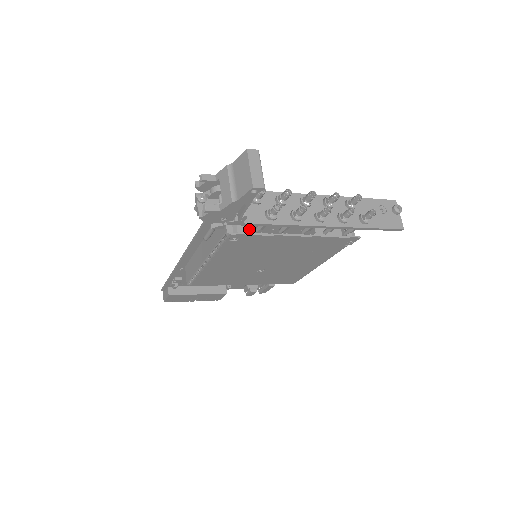
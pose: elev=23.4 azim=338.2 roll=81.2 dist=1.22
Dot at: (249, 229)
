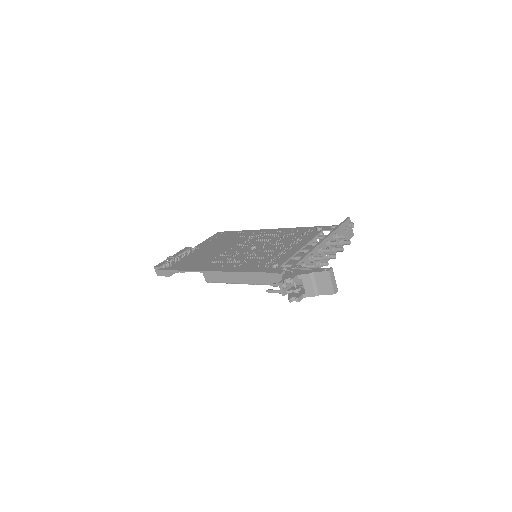
Dot at: occluded
